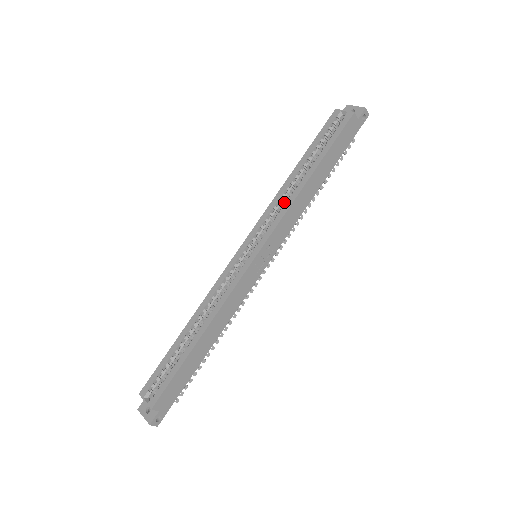
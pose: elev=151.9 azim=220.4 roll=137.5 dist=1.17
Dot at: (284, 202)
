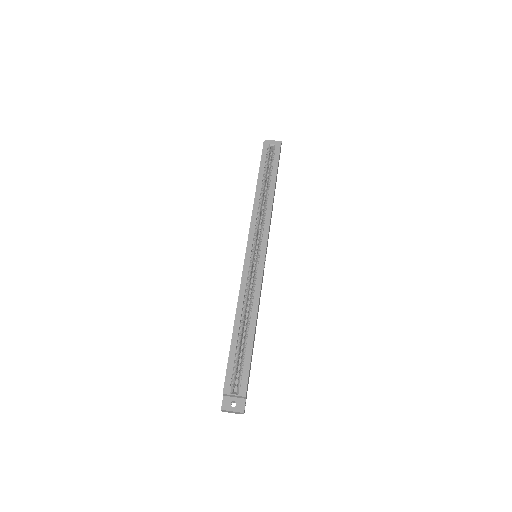
Dot at: (260, 212)
